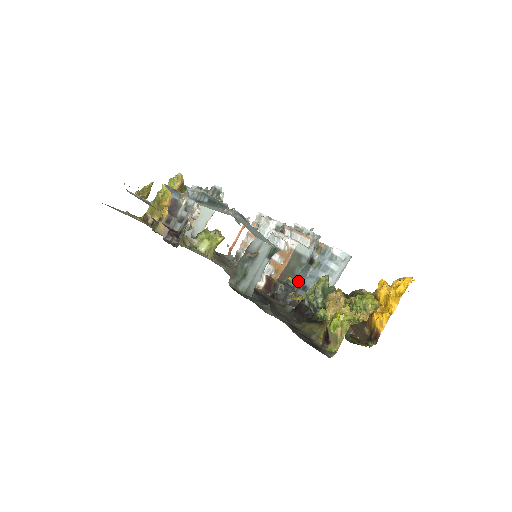
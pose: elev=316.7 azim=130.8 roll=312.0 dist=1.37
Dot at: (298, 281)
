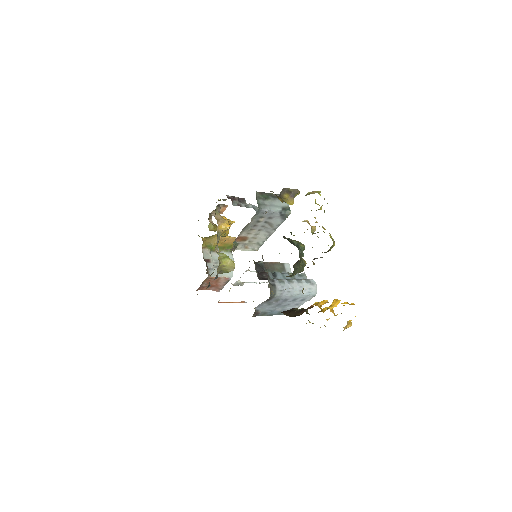
Dot at: occluded
